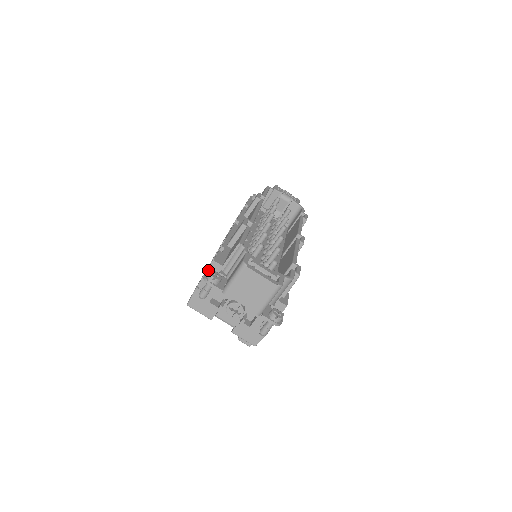
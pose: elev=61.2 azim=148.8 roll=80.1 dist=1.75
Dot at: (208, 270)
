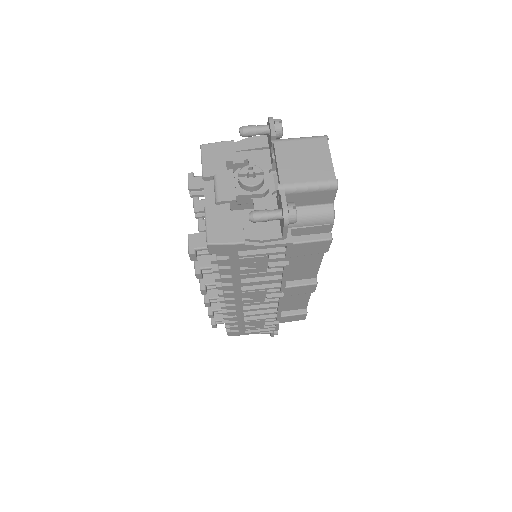
Dot at: occluded
